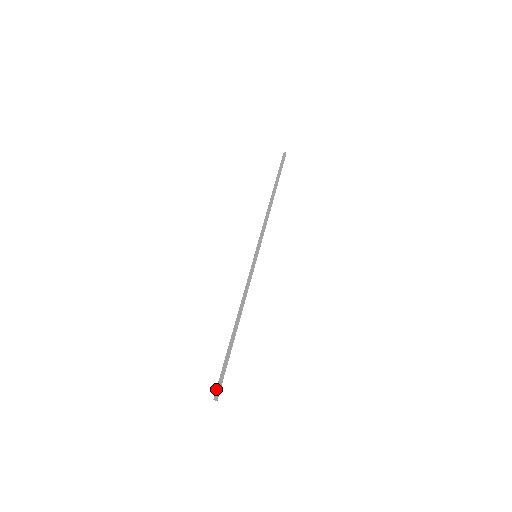
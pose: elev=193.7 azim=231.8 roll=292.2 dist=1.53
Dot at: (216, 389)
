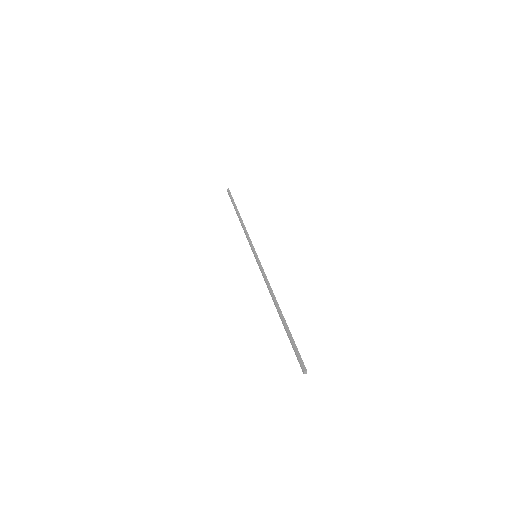
Dot at: occluded
